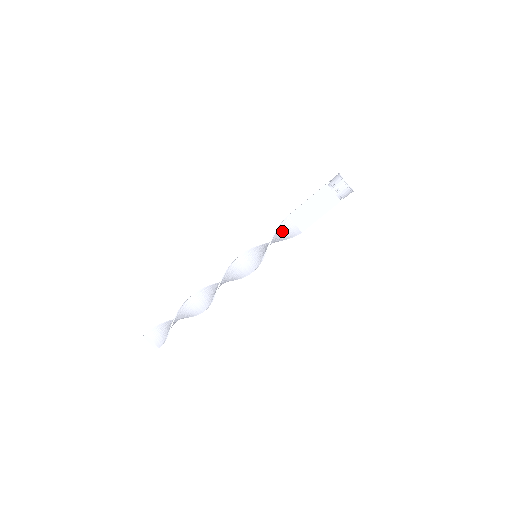
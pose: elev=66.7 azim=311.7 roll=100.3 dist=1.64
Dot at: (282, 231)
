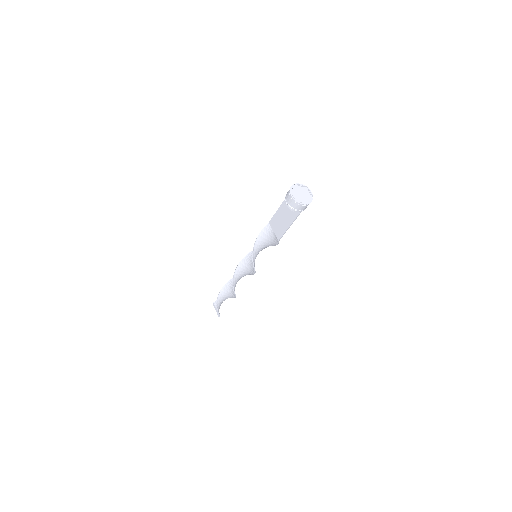
Dot at: (265, 236)
